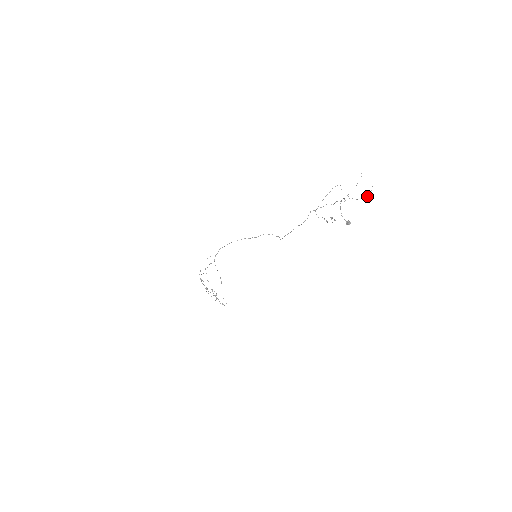
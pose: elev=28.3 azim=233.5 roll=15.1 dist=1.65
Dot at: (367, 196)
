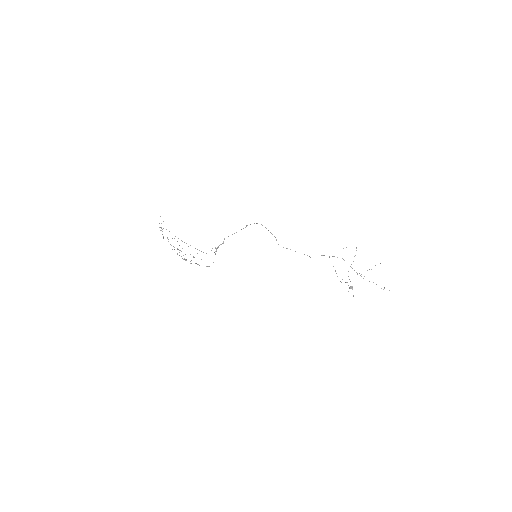
Dot at: (376, 284)
